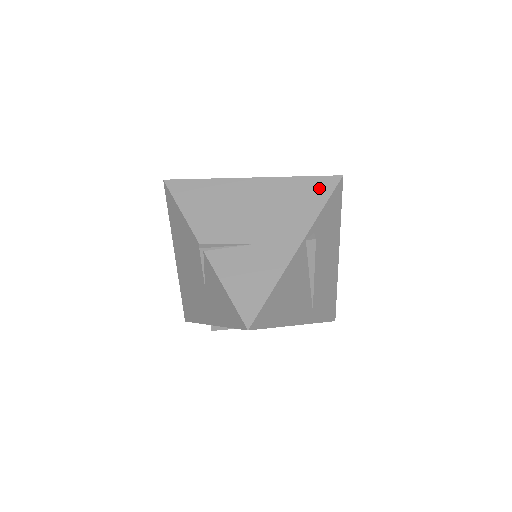
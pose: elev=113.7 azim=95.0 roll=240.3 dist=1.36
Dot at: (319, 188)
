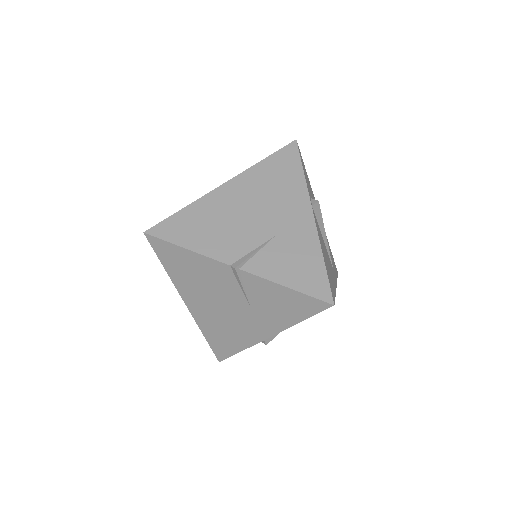
Dot at: (287, 160)
